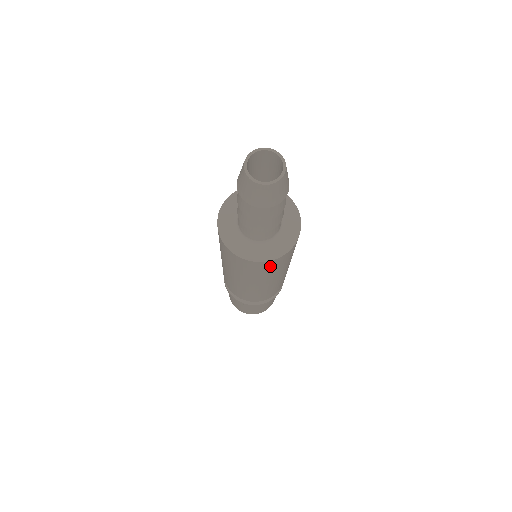
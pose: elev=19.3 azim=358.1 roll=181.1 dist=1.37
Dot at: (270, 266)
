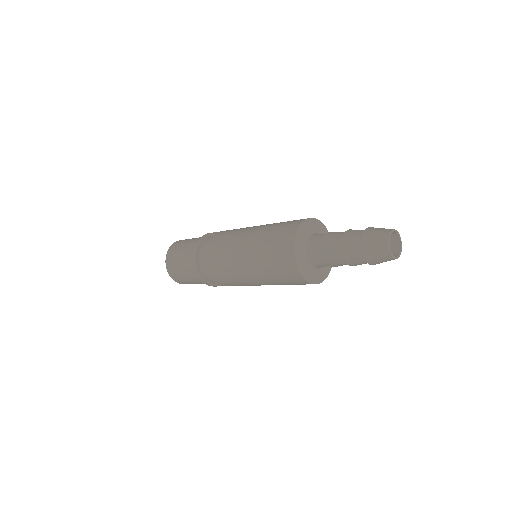
Dot at: occluded
